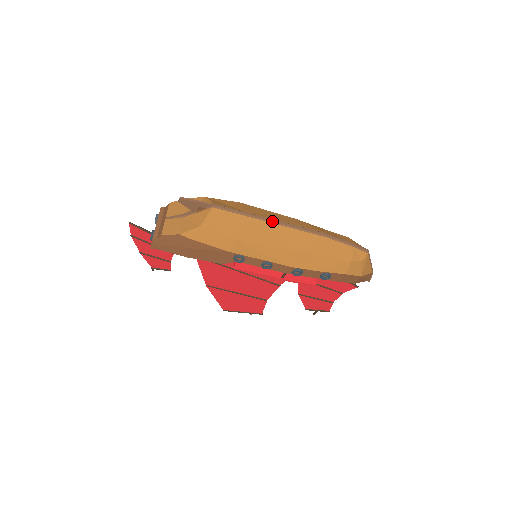
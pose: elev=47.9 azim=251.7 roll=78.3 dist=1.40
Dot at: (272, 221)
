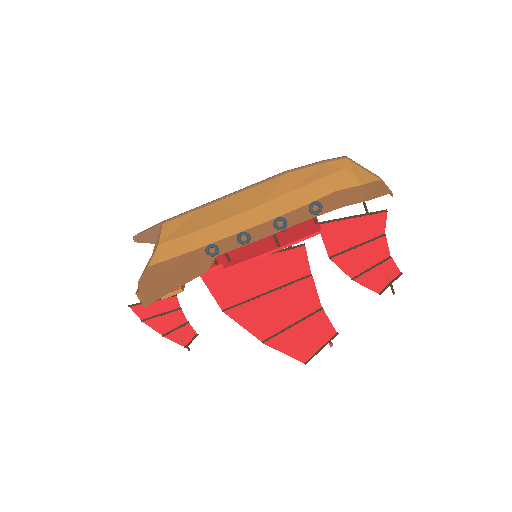
Dot at: (223, 197)
